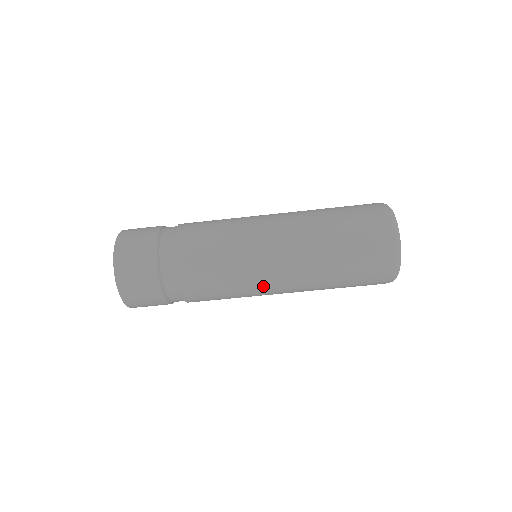
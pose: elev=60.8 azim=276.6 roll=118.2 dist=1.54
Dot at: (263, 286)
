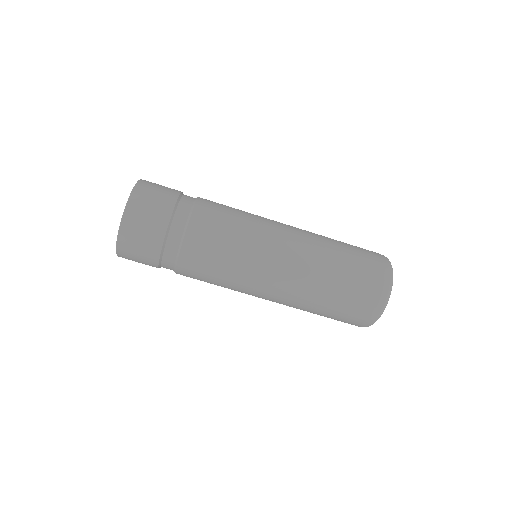
Dot at: (256, 286)
